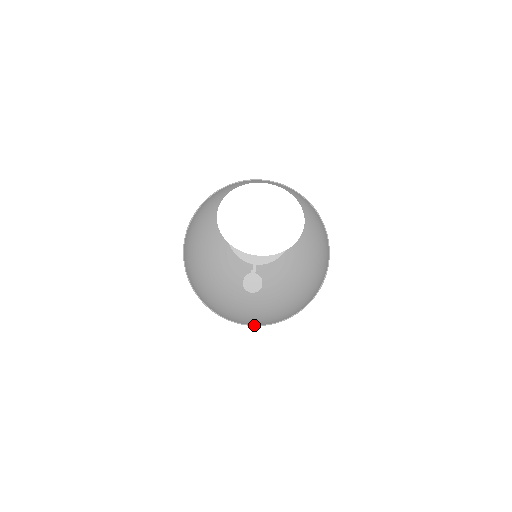
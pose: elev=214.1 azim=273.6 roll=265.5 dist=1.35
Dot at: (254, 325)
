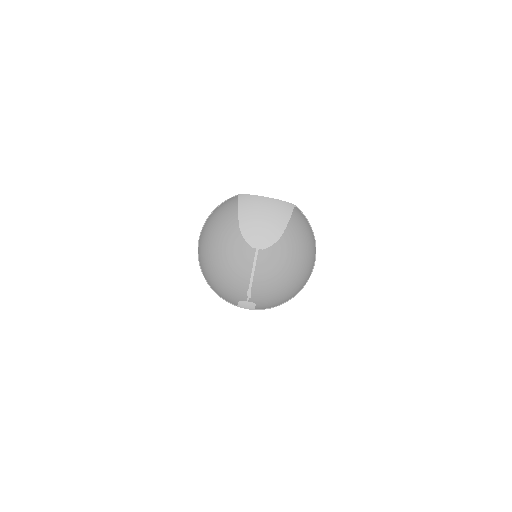
Dot at: (257, 266)
